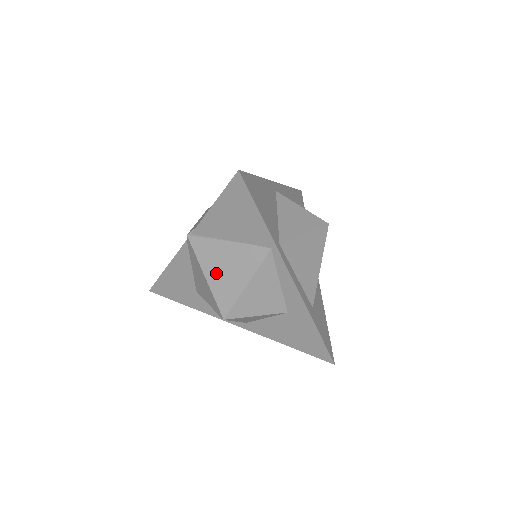
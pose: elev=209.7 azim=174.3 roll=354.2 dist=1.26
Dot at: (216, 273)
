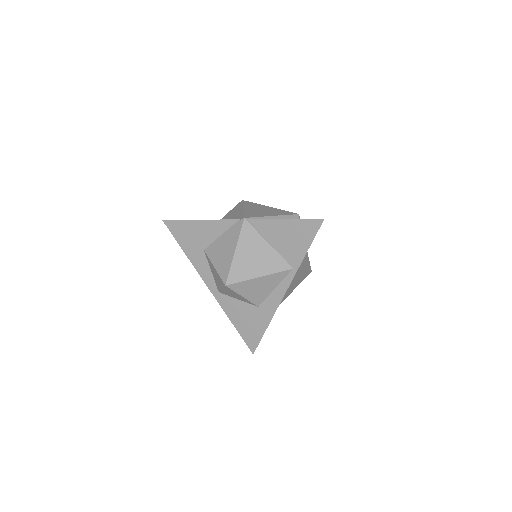
Dot at: (245, 255)
